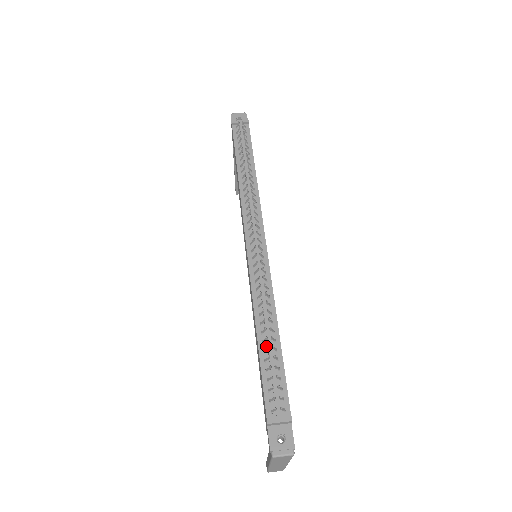
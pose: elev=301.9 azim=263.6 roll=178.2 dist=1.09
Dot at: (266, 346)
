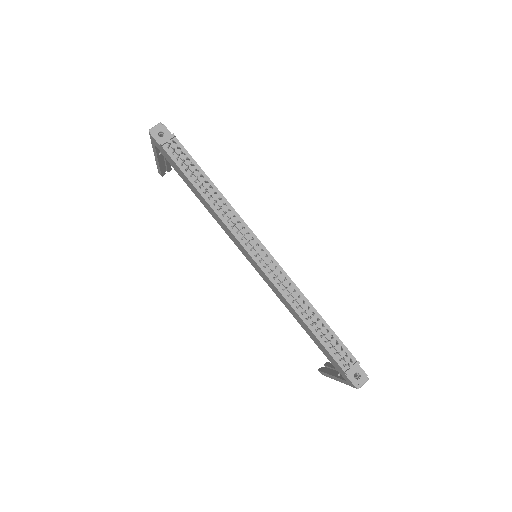
Dot at: (315, 326)
